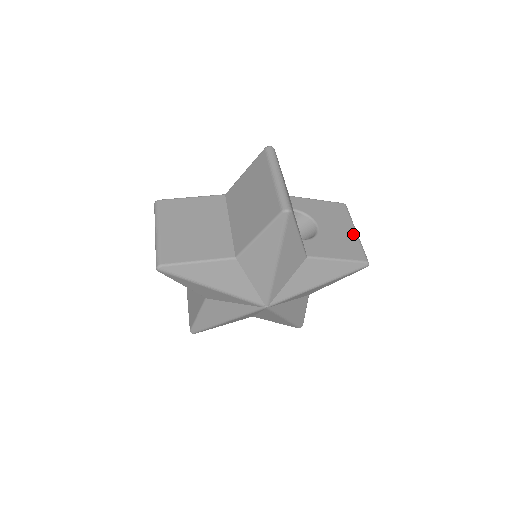
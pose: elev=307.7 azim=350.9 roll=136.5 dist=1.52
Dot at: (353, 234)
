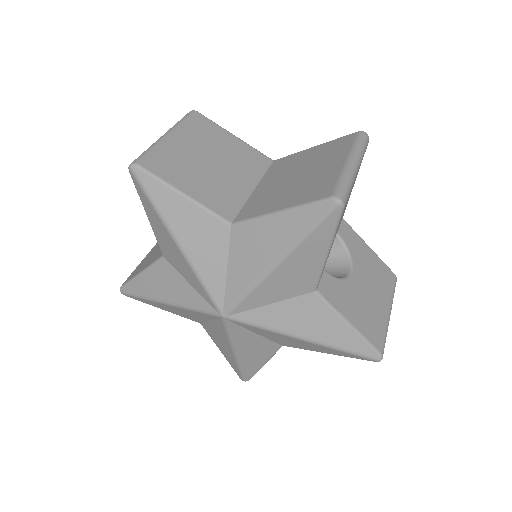
Dot at: (385, 313)
